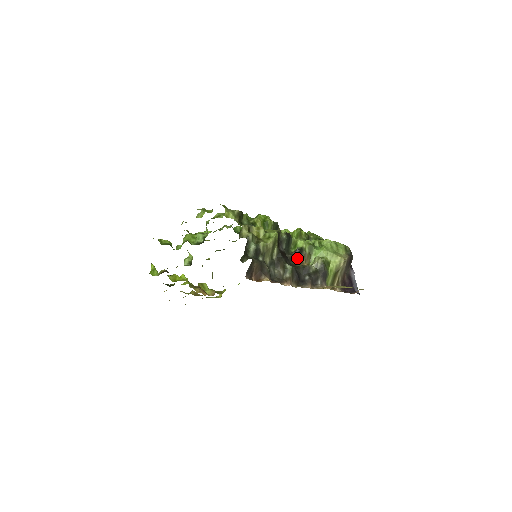
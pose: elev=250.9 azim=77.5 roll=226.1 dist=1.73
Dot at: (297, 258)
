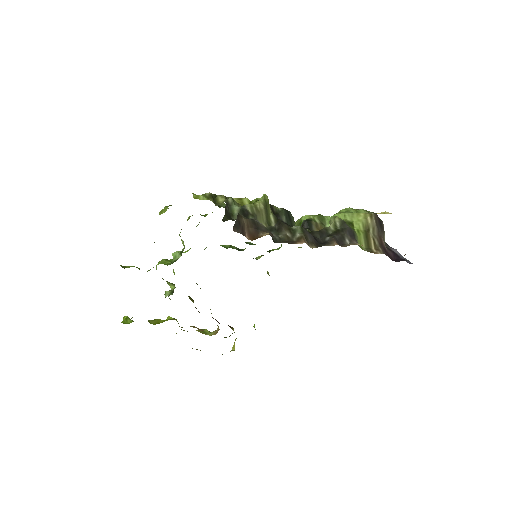
Dot at: (307, 229)
